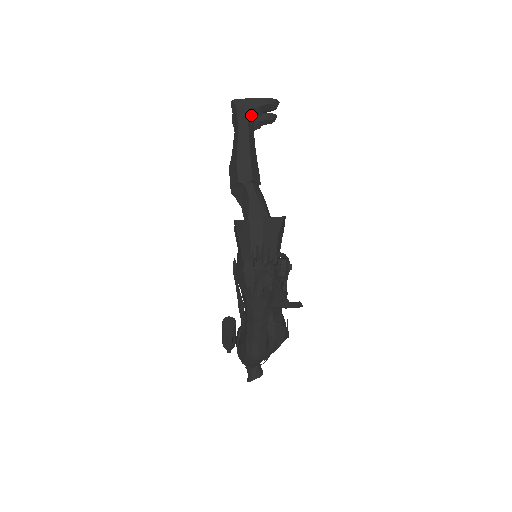
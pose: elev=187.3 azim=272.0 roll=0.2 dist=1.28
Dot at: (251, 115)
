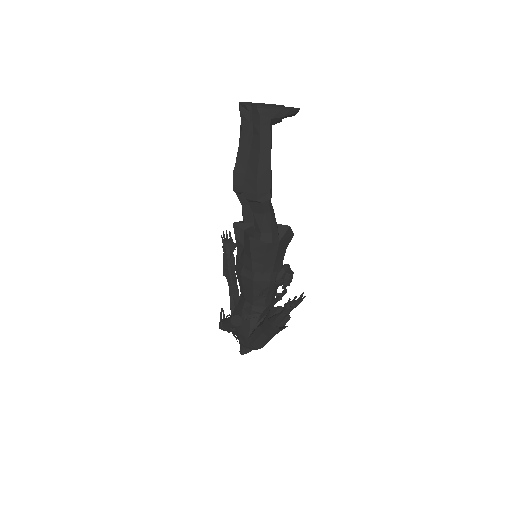
Dot at: (272, 123)
